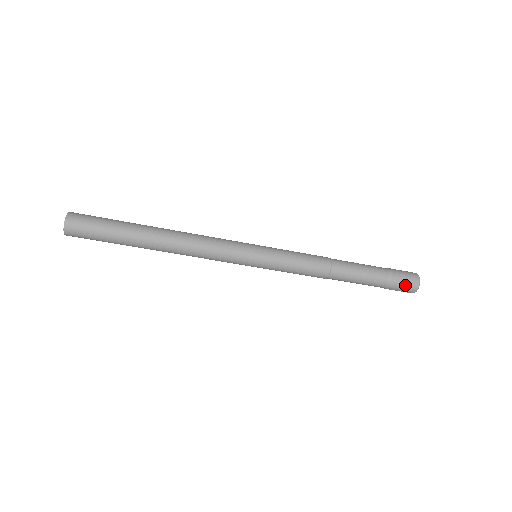
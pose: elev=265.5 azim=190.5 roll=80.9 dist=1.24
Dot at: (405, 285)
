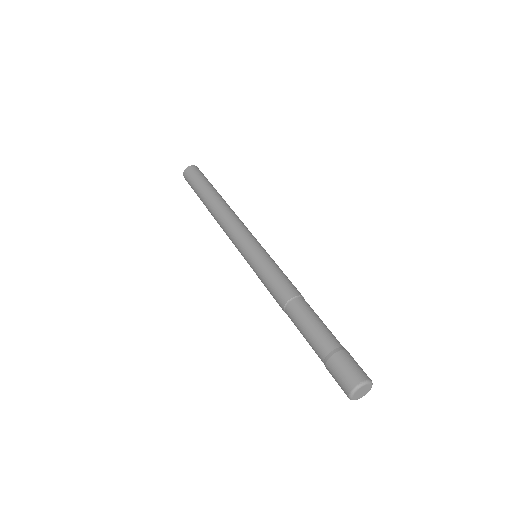
Dot at: (342, 373)
